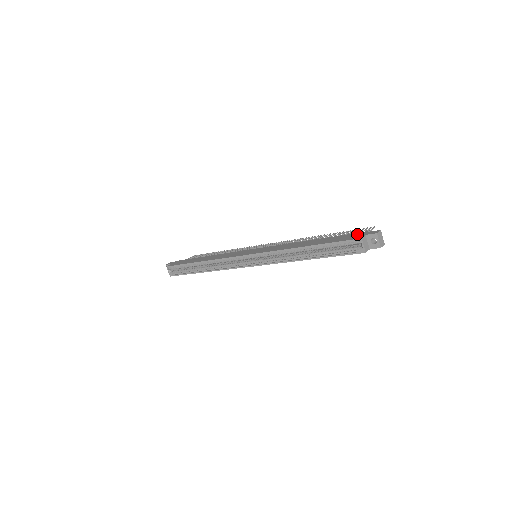
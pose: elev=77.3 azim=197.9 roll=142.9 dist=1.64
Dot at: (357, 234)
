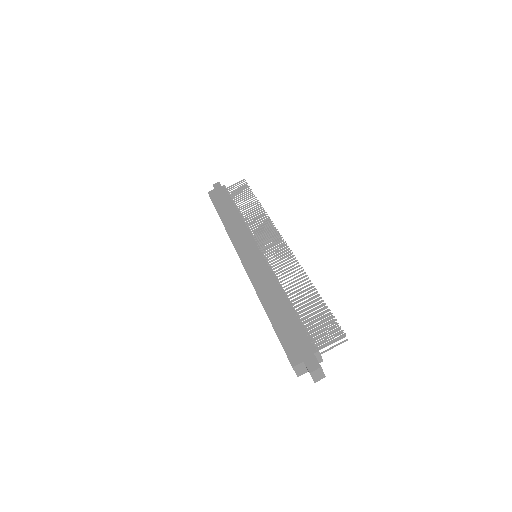
Dot at: (304, 346)
